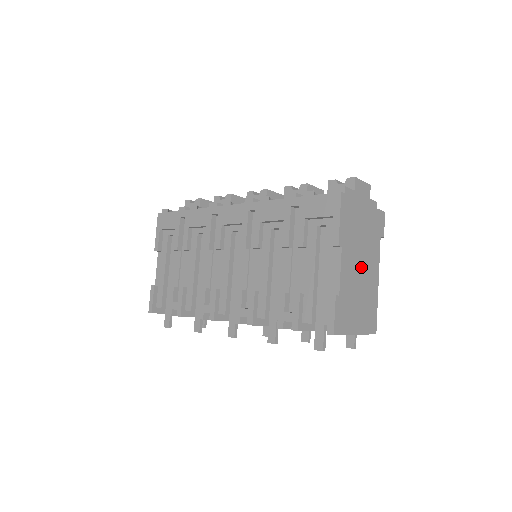
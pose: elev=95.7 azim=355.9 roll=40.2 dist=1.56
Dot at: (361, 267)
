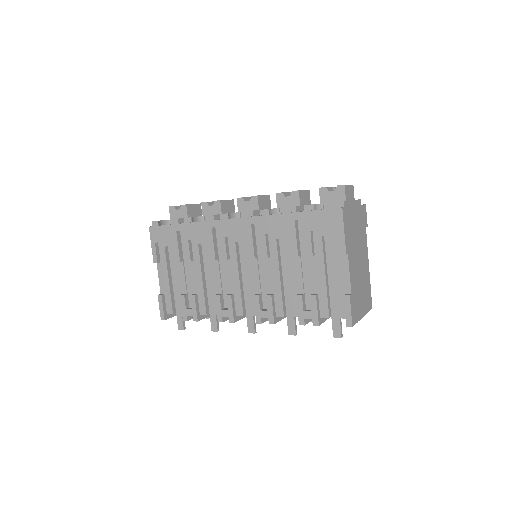
Dot at: (359, 261)
